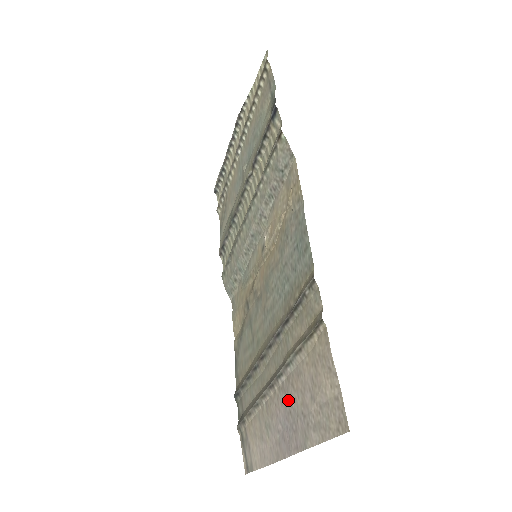
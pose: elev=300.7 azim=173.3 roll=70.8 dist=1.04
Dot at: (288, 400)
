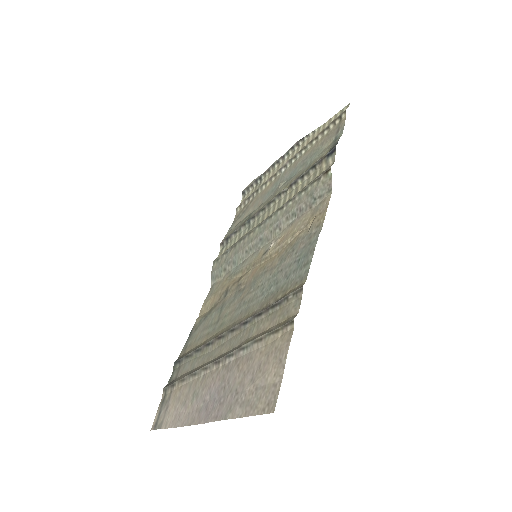
Dot at: (228, 377)
